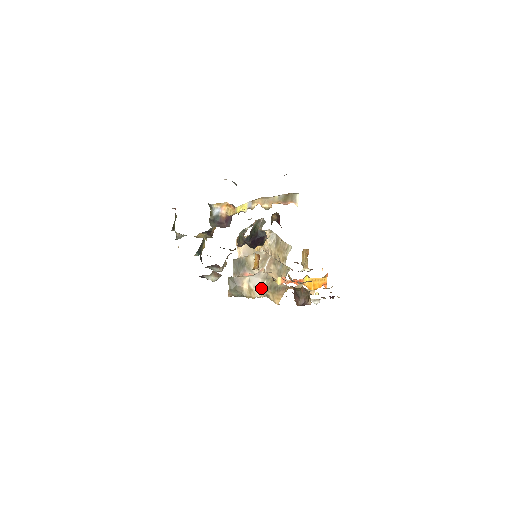
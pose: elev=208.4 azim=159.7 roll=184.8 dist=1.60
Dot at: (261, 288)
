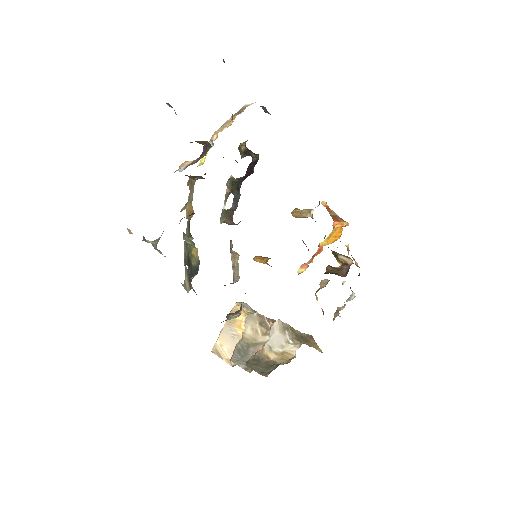
Dot at: (290, 341)
